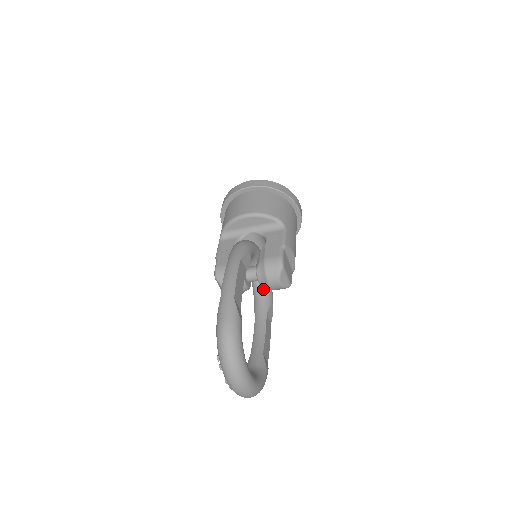
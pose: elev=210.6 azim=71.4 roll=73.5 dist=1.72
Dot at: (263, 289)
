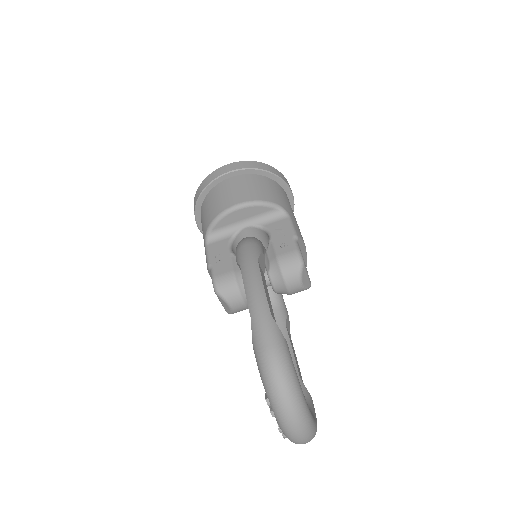
Dot at: (273, 296)
